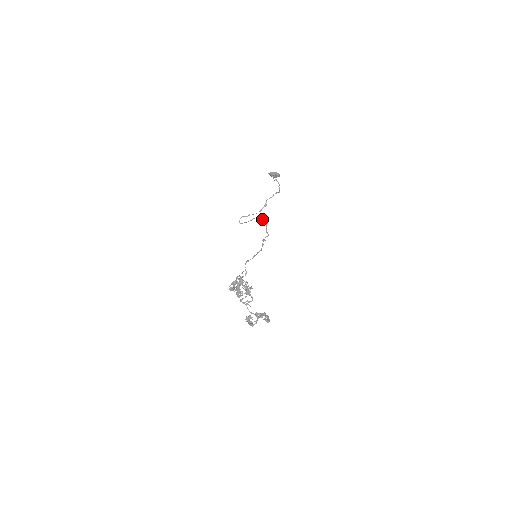
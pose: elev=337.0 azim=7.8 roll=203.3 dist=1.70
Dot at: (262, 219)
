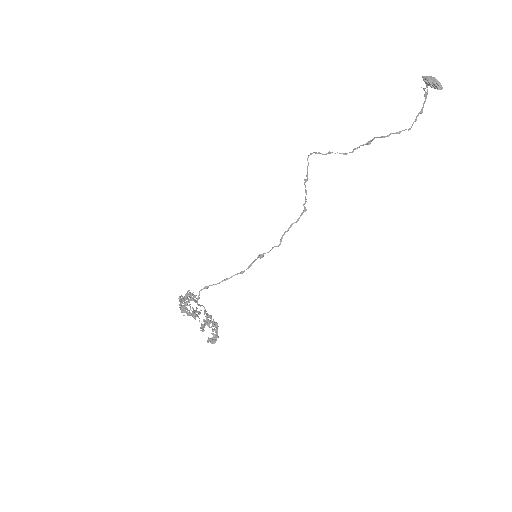
Dot at: occluded
